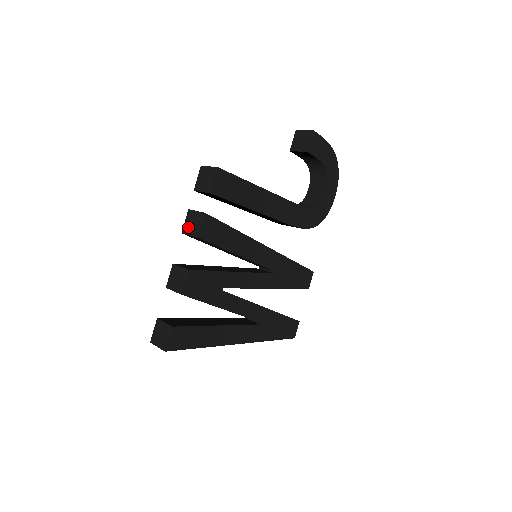
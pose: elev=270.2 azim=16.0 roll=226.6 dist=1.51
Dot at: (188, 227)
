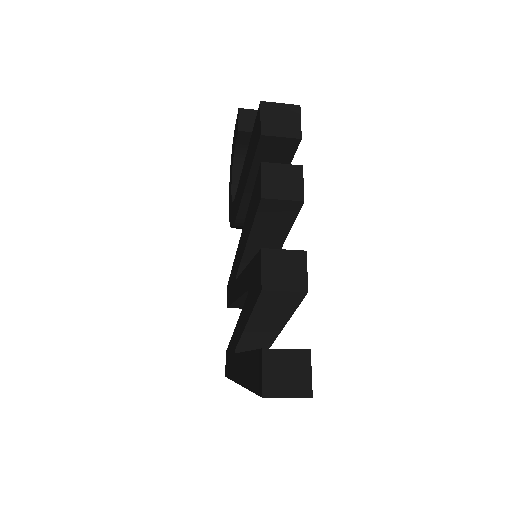
Dot at: (274, 188)
